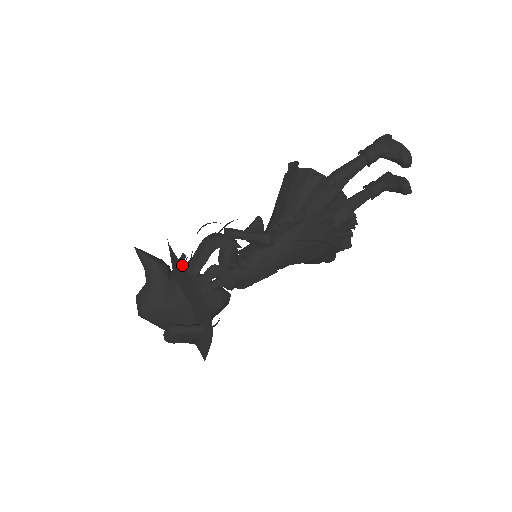
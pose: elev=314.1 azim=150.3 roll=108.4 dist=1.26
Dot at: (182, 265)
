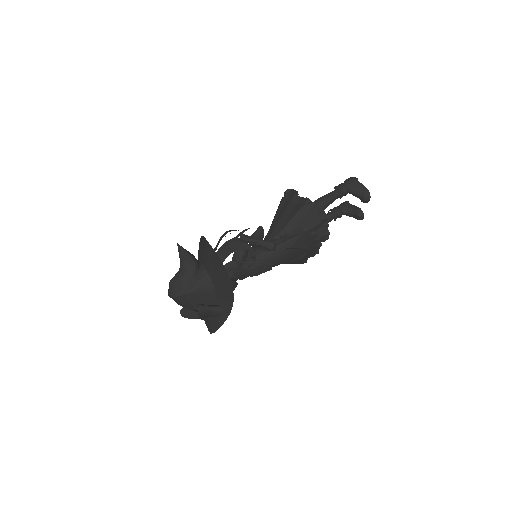
Dot at: occluded
